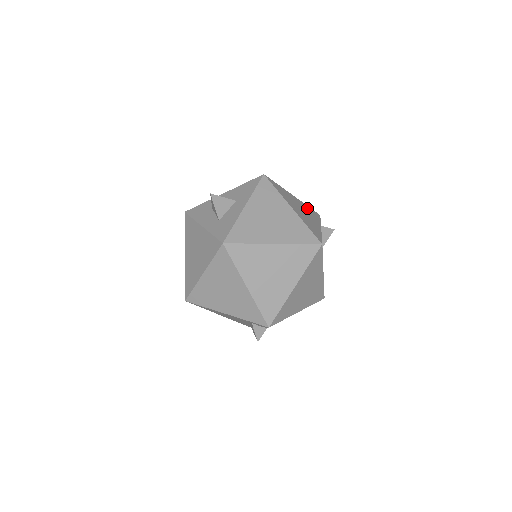
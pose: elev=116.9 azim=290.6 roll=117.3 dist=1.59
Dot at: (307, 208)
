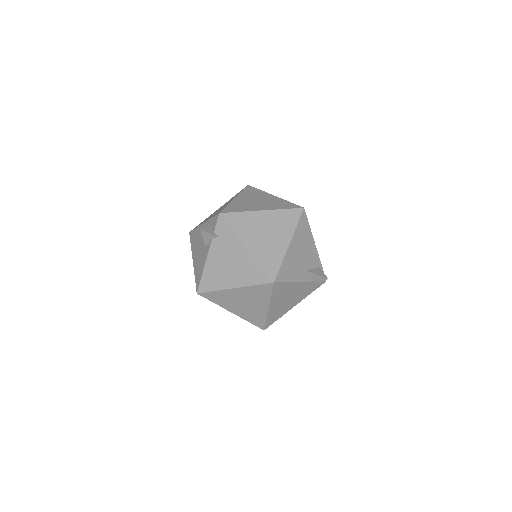
Dot at: occluded
